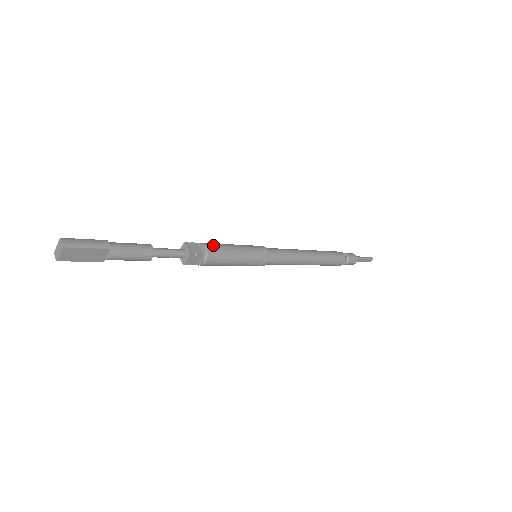
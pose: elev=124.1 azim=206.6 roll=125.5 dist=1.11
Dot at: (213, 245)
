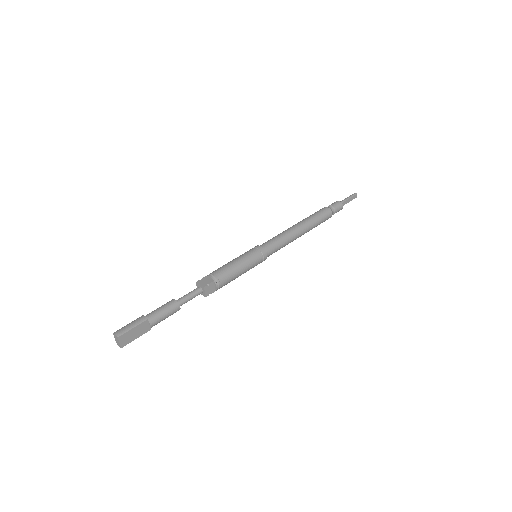
Dot at: (217, 270)
